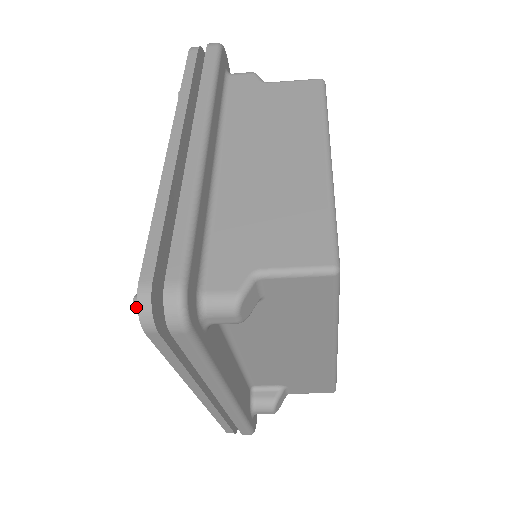
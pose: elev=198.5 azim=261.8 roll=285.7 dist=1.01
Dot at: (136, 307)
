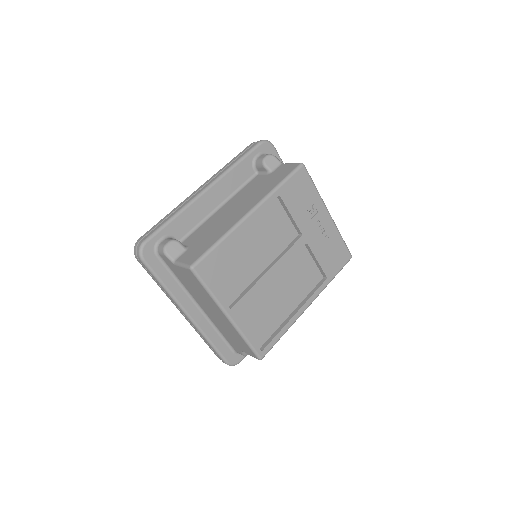
Dot at: occluded
